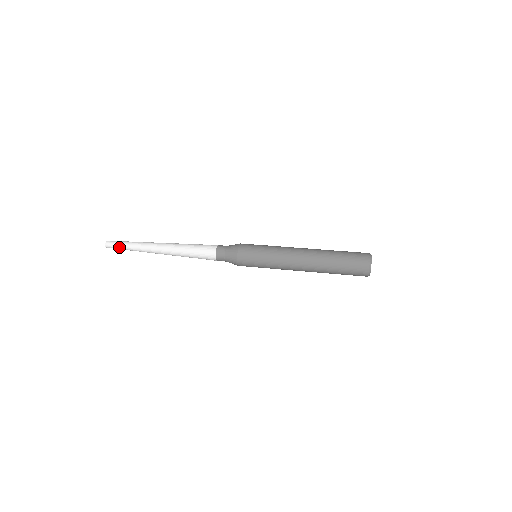
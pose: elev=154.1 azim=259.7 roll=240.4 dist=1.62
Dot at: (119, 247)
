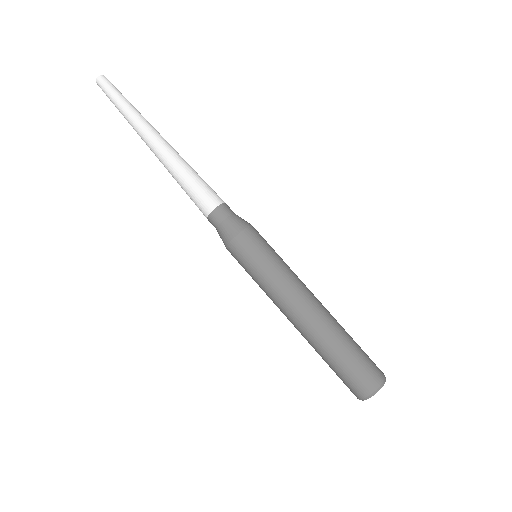
Dot at: occluded
